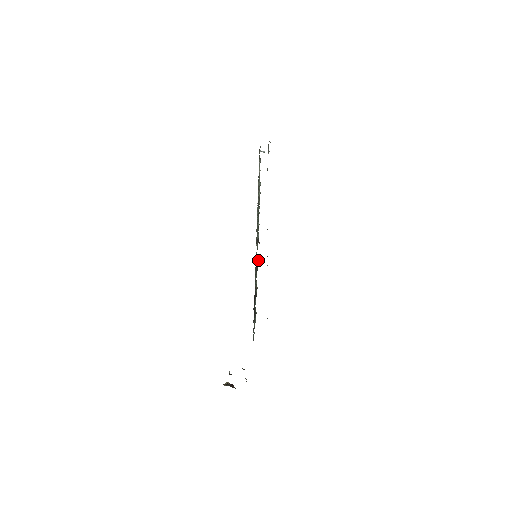
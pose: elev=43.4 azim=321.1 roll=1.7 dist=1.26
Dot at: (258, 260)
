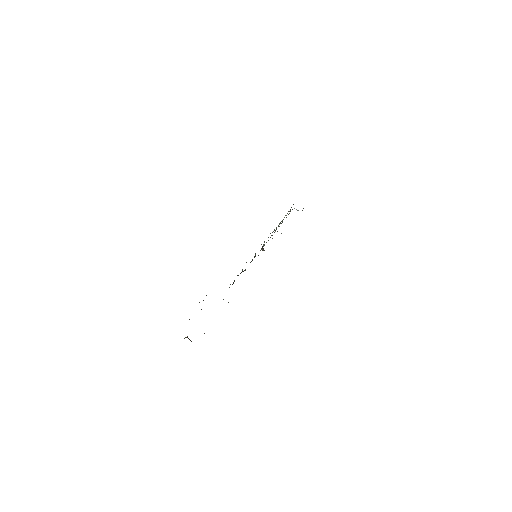
Dot at: occluded
